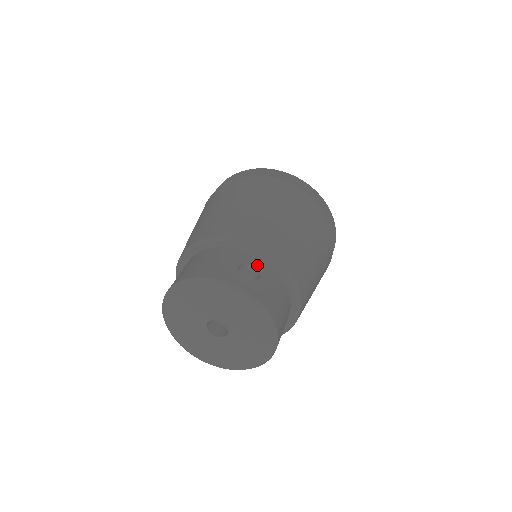
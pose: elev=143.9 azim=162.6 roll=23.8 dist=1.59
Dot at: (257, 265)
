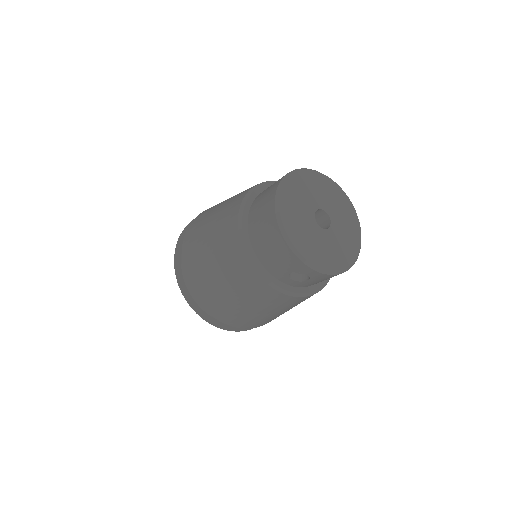
Dot at: occluded
